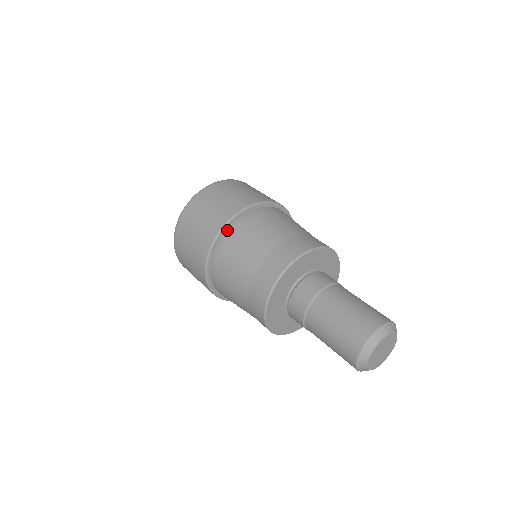
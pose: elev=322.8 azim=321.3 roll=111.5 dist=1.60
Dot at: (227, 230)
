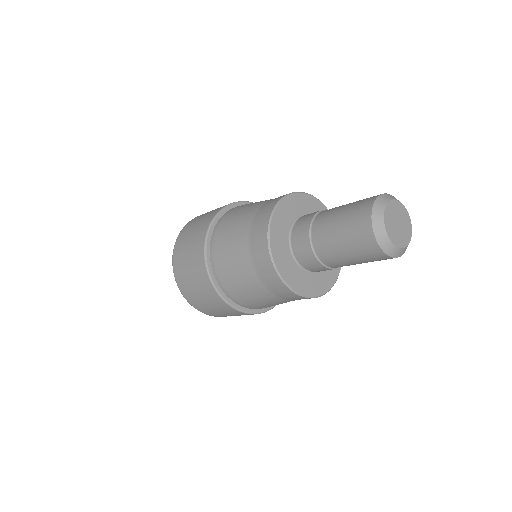
Dot at: occluded
